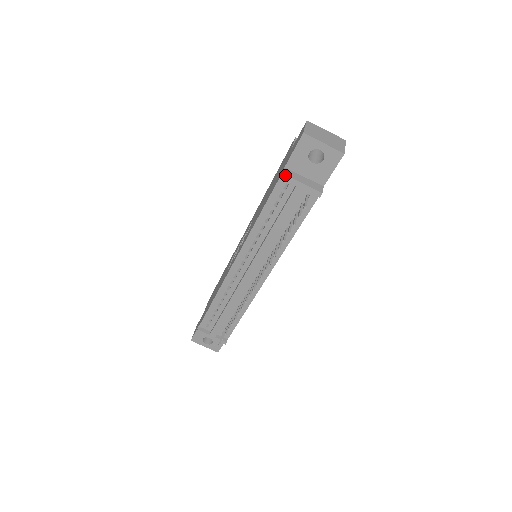
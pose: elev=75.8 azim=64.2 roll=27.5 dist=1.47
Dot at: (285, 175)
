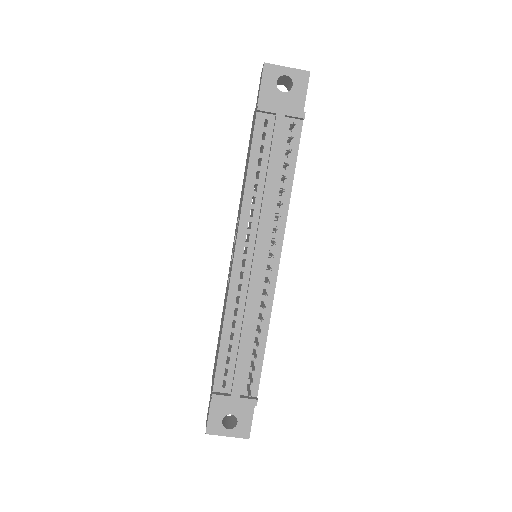
Dot at: (261, 104)
